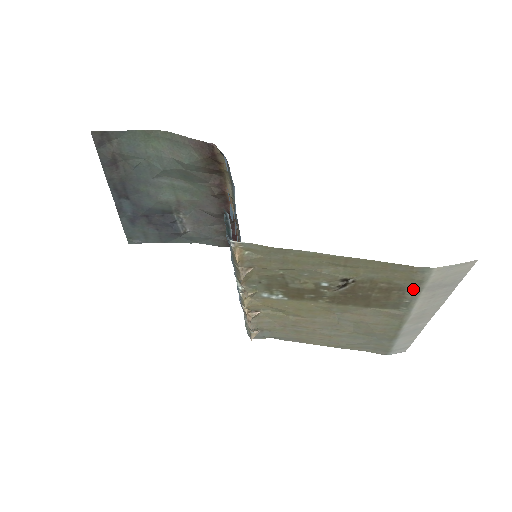
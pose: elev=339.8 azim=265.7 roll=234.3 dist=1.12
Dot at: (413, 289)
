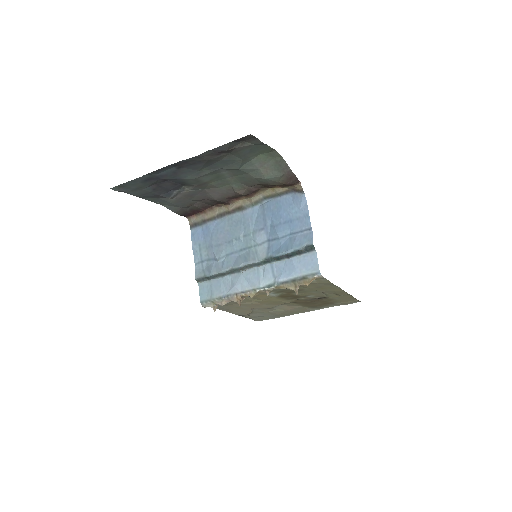
Dot at: (337, 305)
